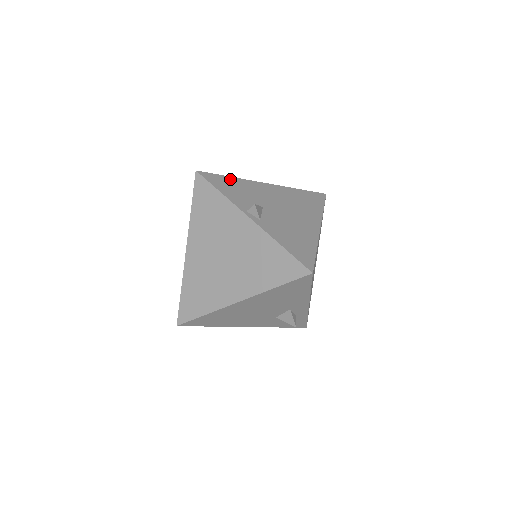
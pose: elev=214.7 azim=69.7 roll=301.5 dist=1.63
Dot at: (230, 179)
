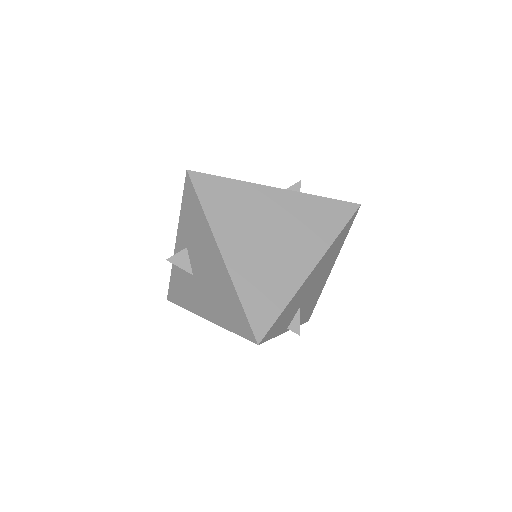
Dot at: (284, 312)
